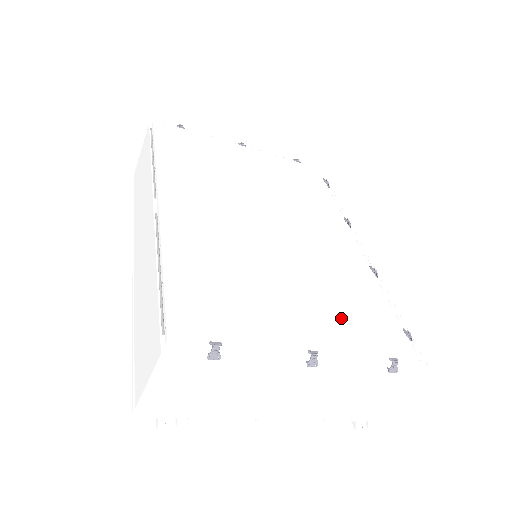
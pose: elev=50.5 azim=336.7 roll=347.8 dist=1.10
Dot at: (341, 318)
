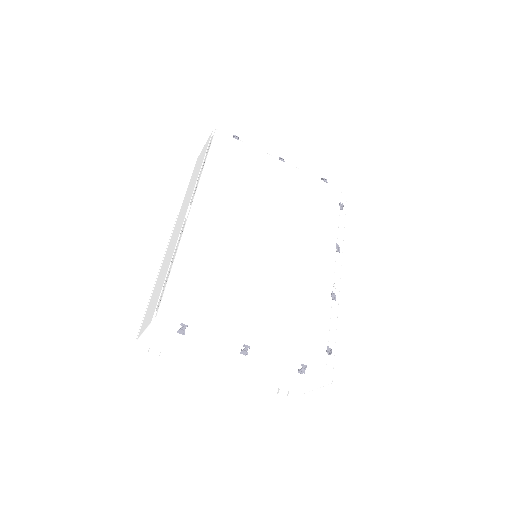
Dot at: (282, 327)
